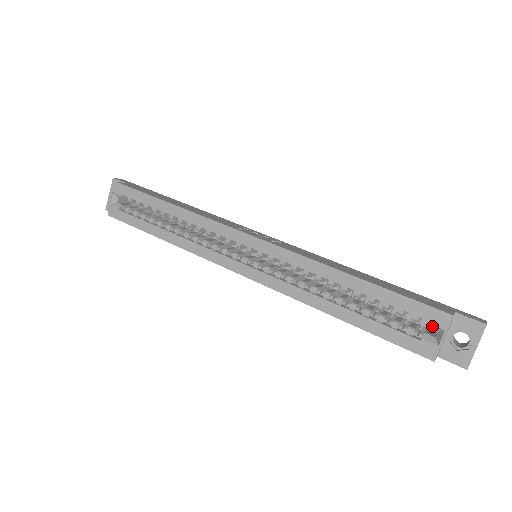
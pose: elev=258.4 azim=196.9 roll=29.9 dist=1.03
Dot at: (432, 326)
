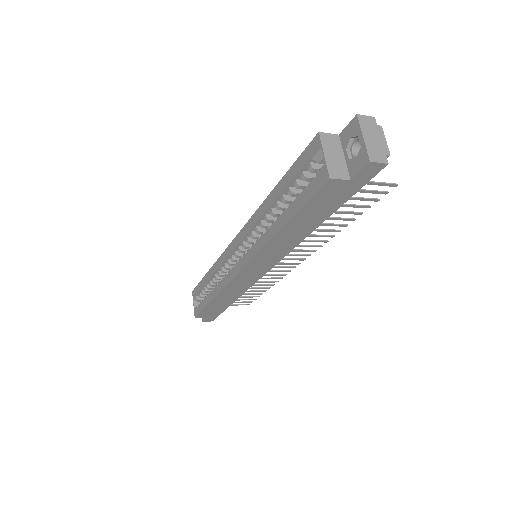
Dot at: (316, 157)
